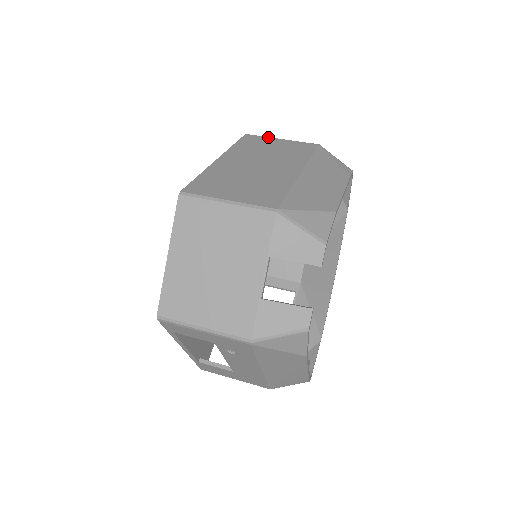
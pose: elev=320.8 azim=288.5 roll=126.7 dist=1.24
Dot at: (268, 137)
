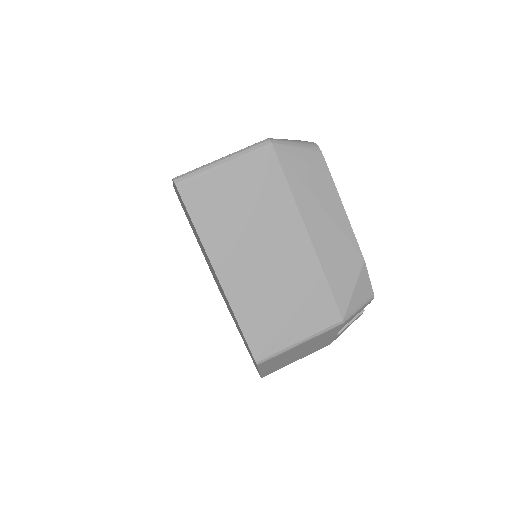
Dot at: (207, 172)
